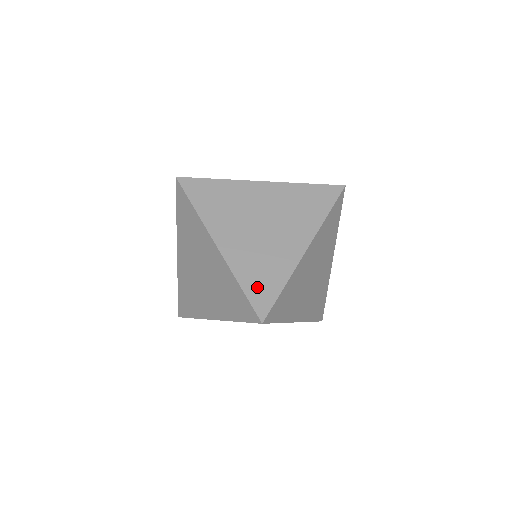
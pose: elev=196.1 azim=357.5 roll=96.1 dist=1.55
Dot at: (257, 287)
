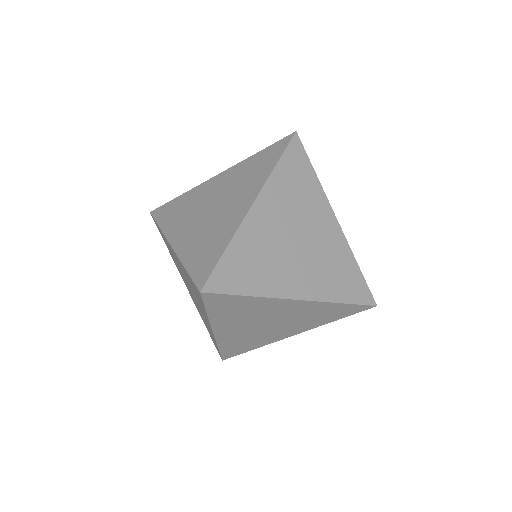
Dot at: (200, 261)
